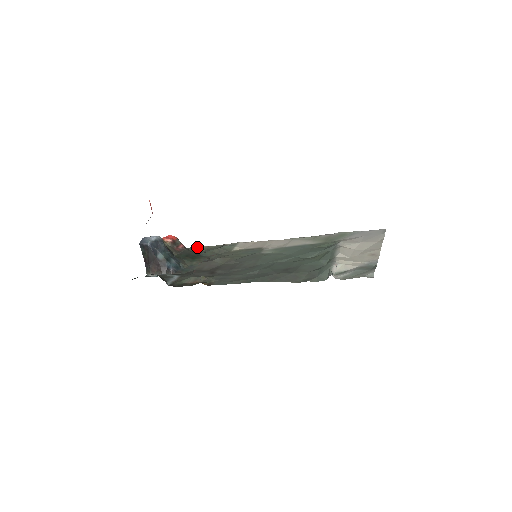
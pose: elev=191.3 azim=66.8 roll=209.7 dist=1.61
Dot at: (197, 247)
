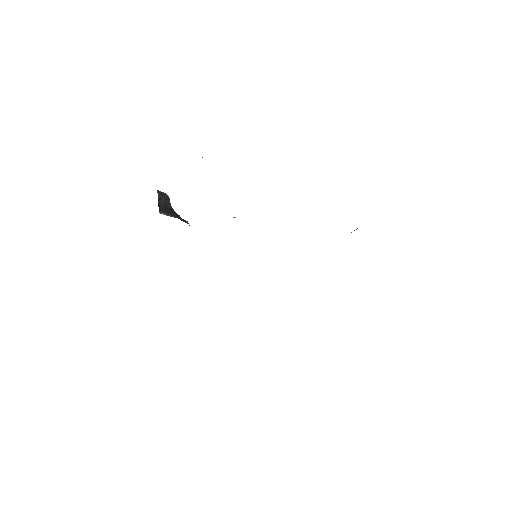
Dot at: occluded
